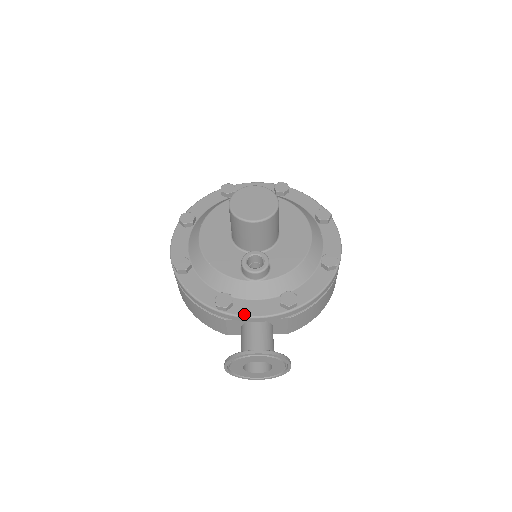
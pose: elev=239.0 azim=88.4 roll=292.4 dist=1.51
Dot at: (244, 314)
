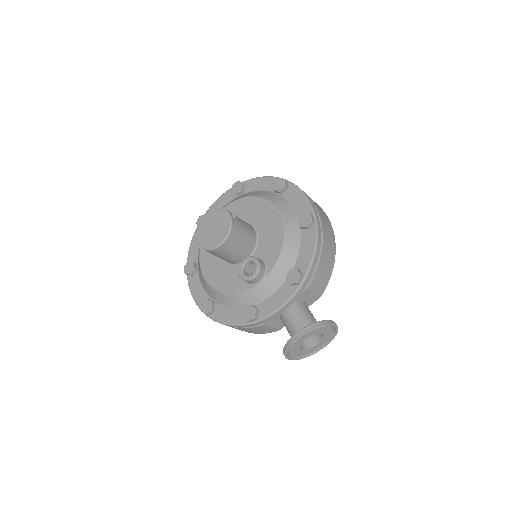
Dot at: (271, 312)
